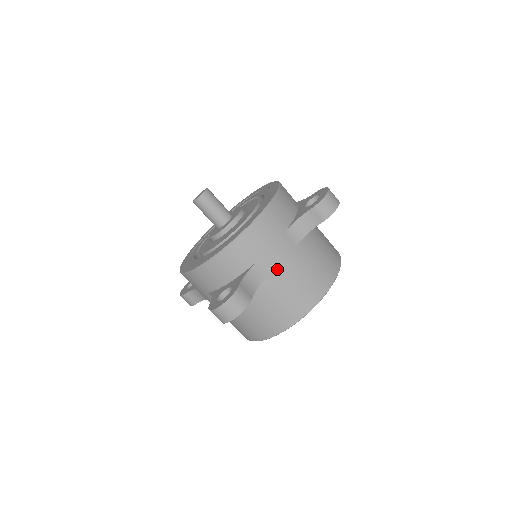
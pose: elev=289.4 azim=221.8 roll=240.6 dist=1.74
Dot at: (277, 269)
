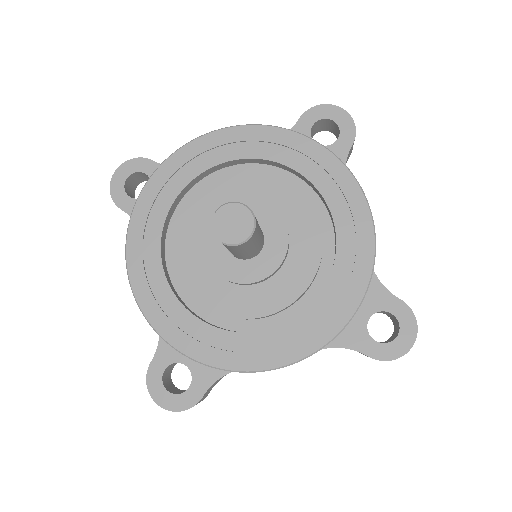
Dot at: occluded
